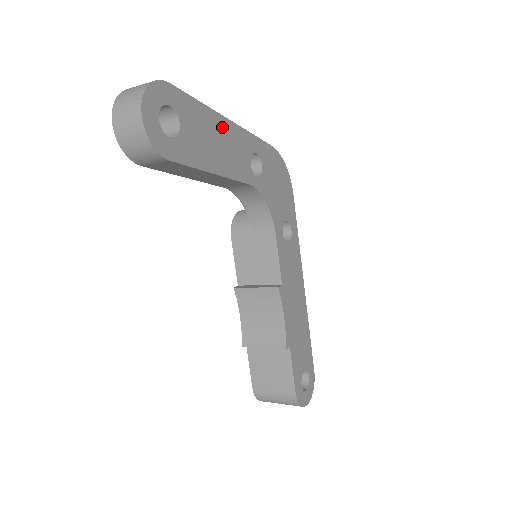
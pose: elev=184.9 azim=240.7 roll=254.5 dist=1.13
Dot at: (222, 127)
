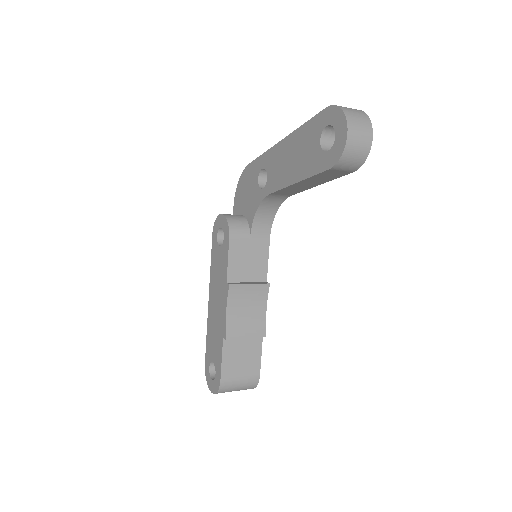
Dot at: occluded
